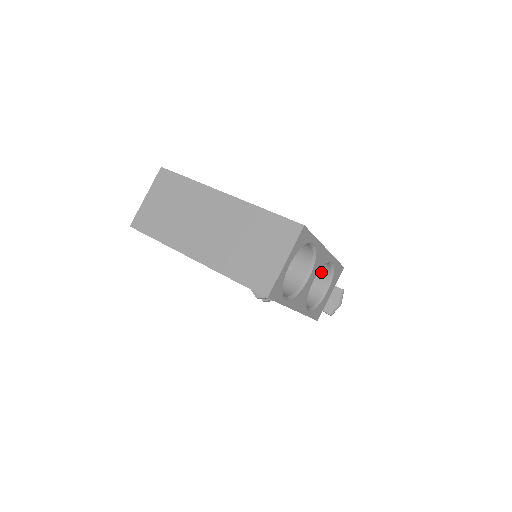
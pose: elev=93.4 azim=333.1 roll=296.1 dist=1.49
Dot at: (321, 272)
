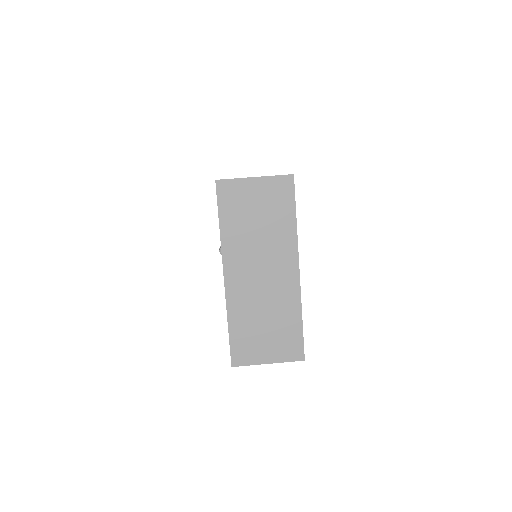
Dot at: occluded
